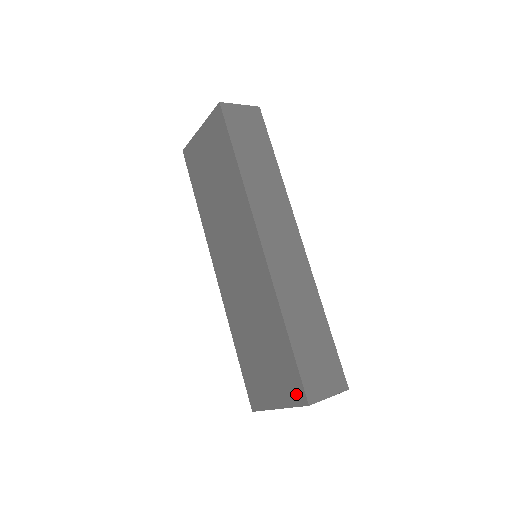
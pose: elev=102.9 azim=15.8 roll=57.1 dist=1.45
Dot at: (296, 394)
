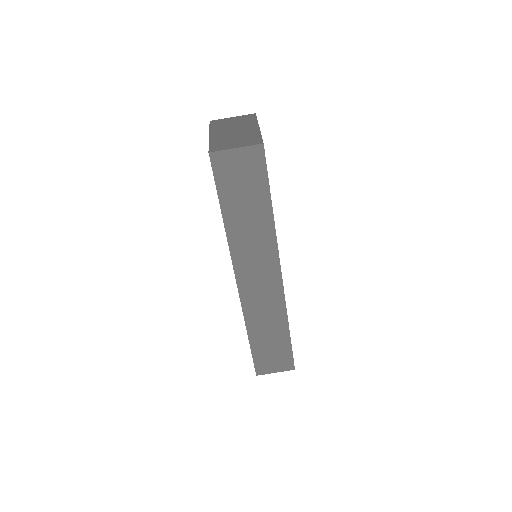
Dot at: occluded
